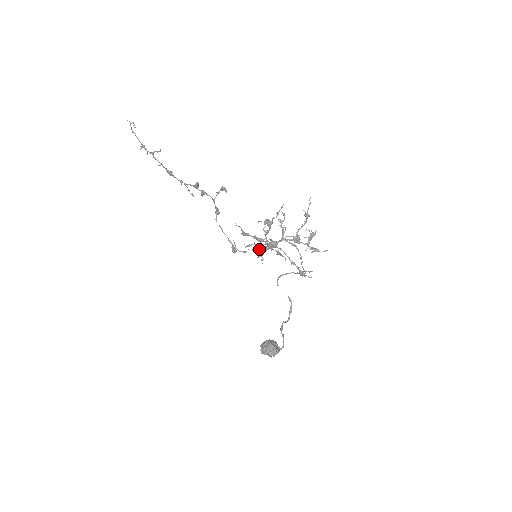
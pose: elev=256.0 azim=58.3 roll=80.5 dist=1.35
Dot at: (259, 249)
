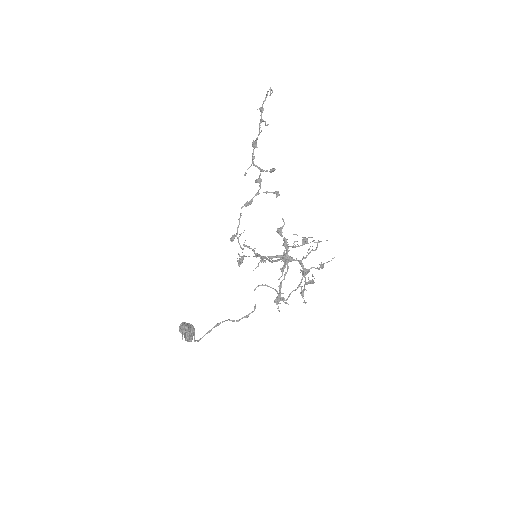
Dot at: occluded
